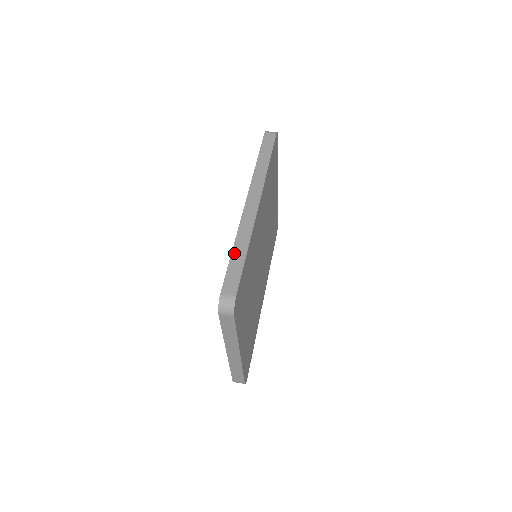
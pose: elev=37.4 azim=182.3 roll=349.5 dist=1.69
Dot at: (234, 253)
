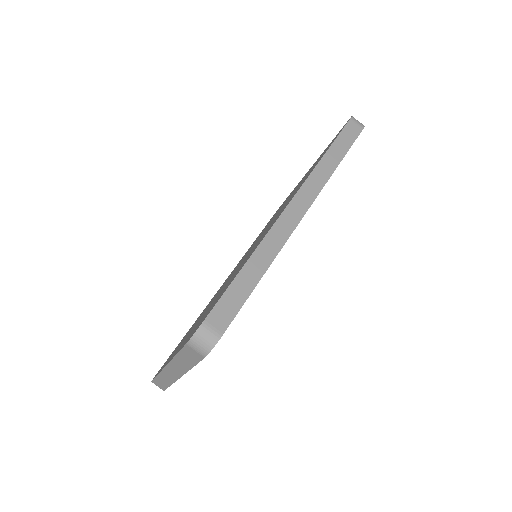
Dot at: (246, 269)
